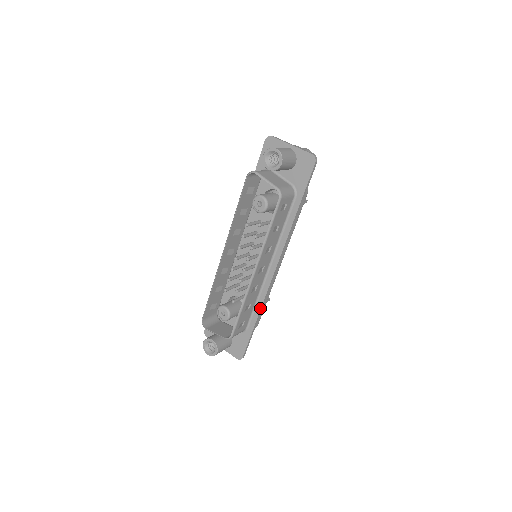
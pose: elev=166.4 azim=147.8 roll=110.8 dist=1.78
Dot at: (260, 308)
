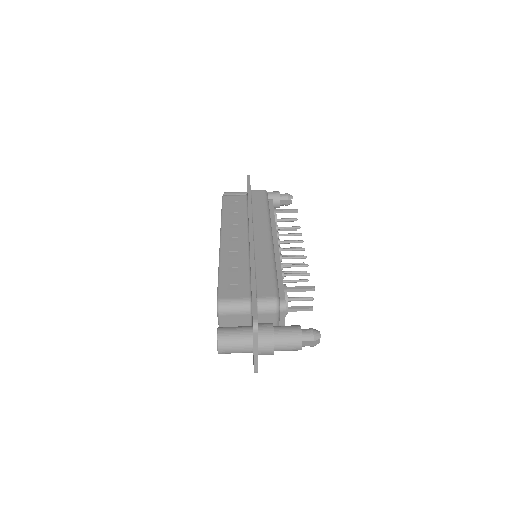
Dot at: occluded
